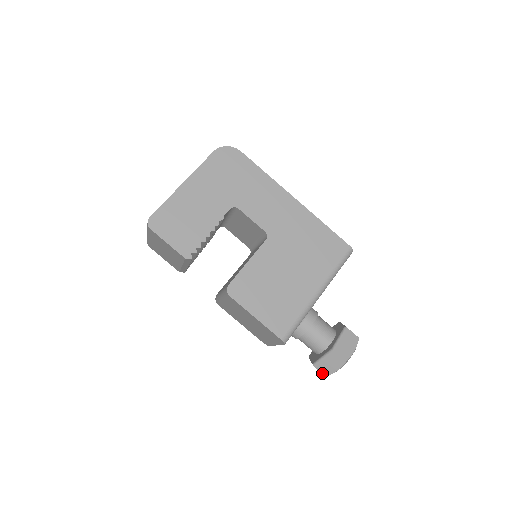
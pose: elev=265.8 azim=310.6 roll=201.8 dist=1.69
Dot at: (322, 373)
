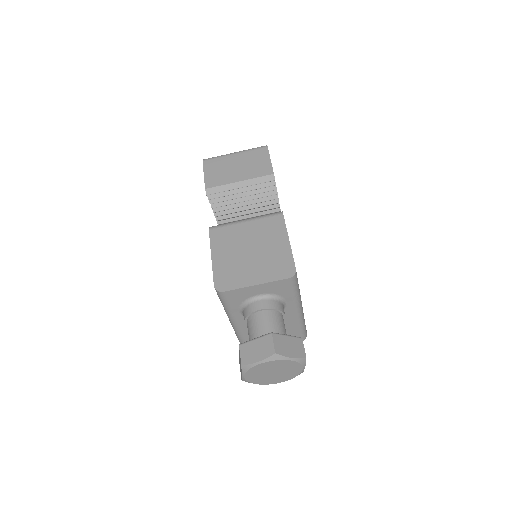
Dot at: (274, 346)
